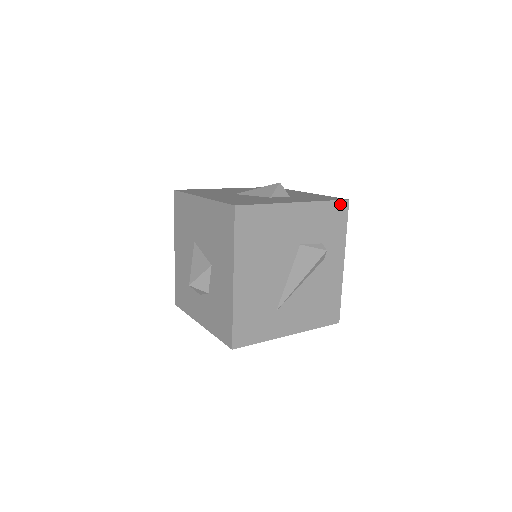
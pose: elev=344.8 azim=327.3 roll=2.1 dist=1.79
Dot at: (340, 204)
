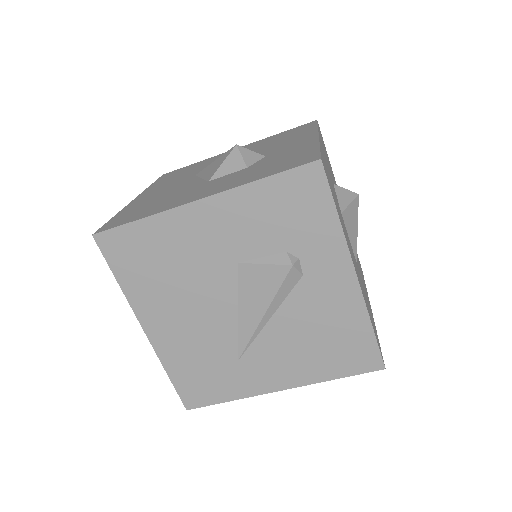
Dot at: (300, 174)
